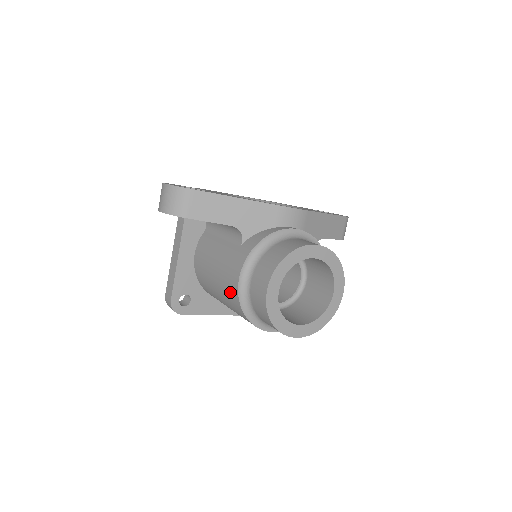
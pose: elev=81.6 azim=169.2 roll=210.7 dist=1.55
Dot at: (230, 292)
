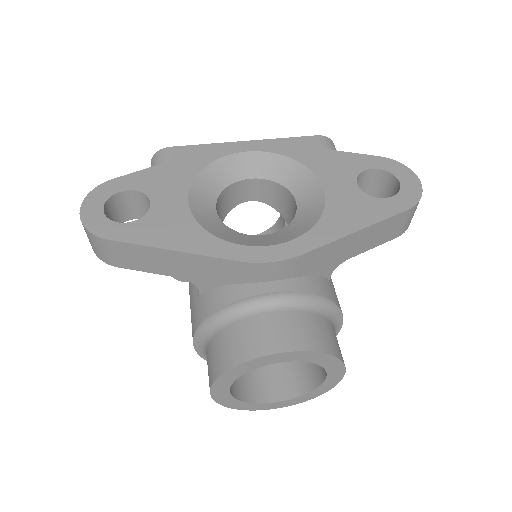
Dot at: occluded
